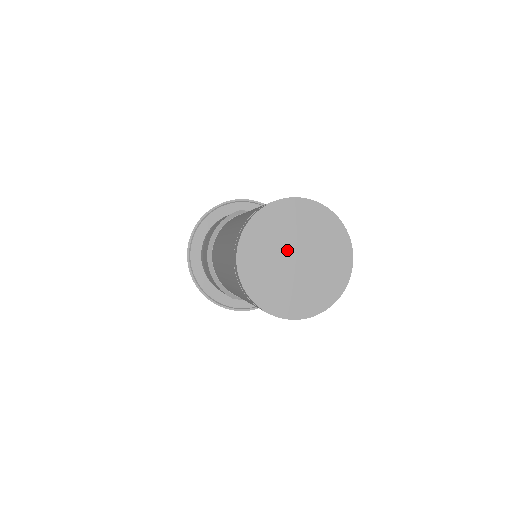
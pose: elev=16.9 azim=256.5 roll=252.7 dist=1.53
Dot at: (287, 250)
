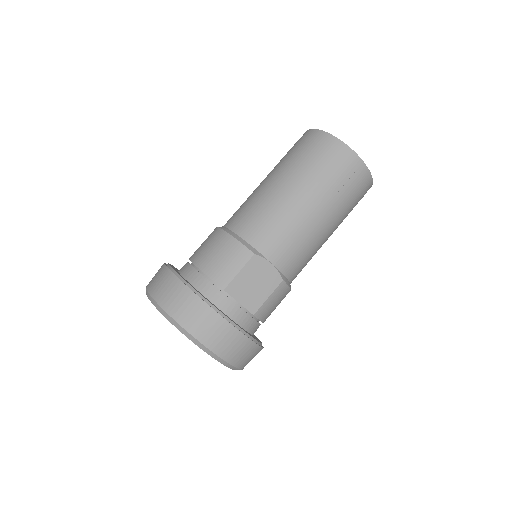
Dot at: occluded
